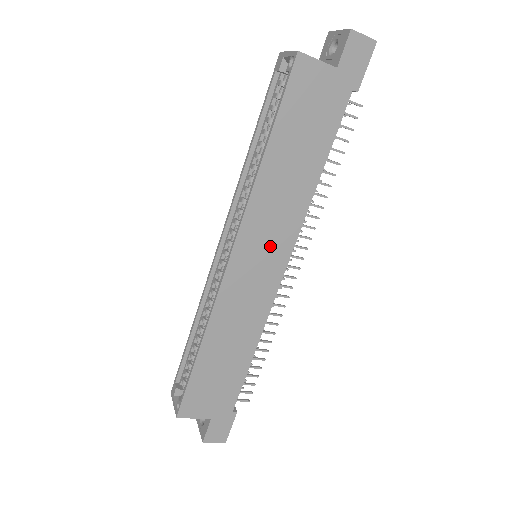
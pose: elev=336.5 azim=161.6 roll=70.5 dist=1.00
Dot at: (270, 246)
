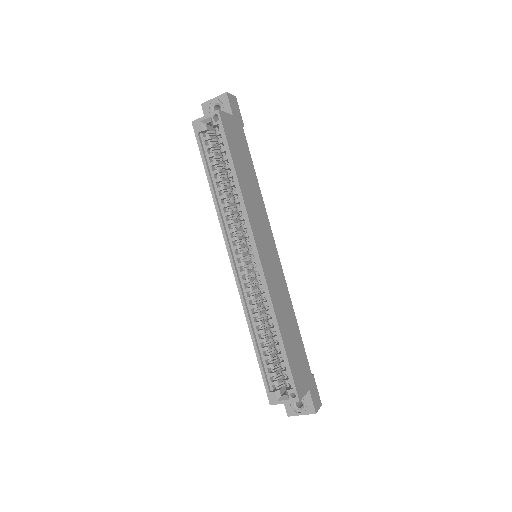
Dot at: (266, 238)
